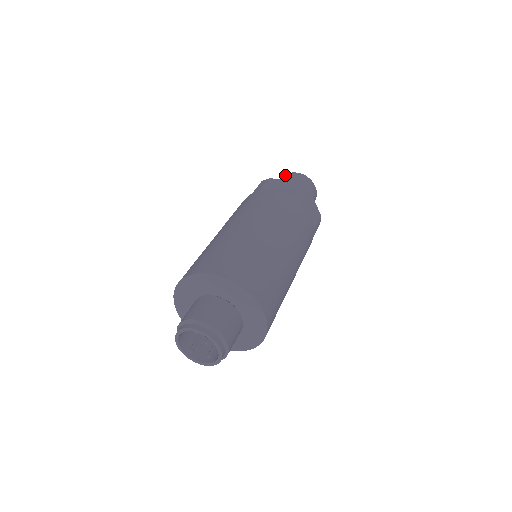
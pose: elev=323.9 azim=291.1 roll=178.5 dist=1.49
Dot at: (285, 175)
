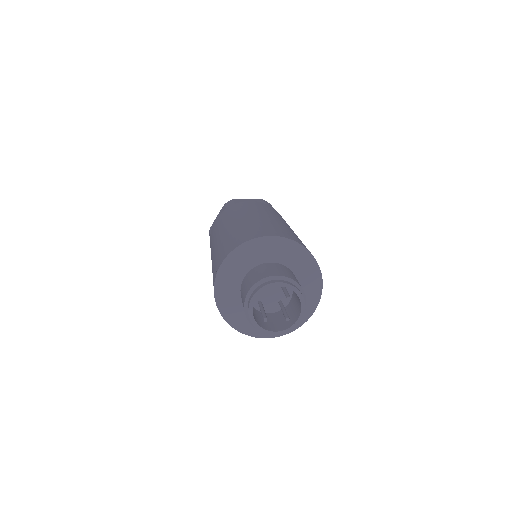
Dot at: occluded
